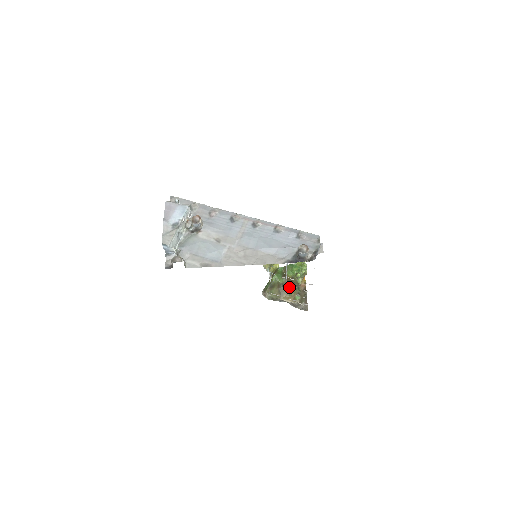
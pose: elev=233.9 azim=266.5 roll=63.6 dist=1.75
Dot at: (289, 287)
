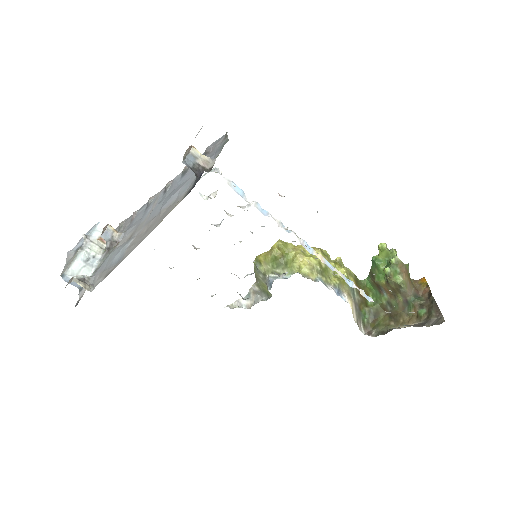
Dot at: (400, 303)
